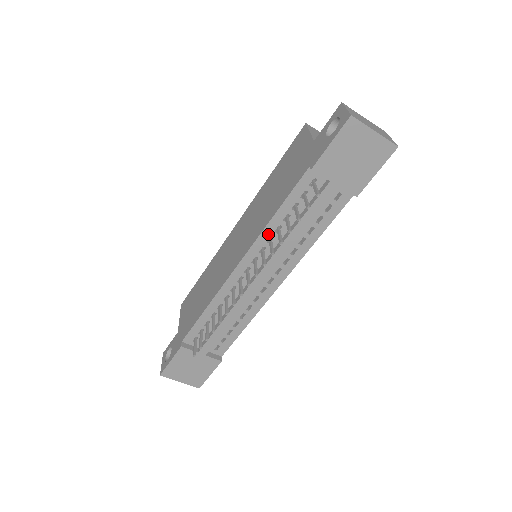
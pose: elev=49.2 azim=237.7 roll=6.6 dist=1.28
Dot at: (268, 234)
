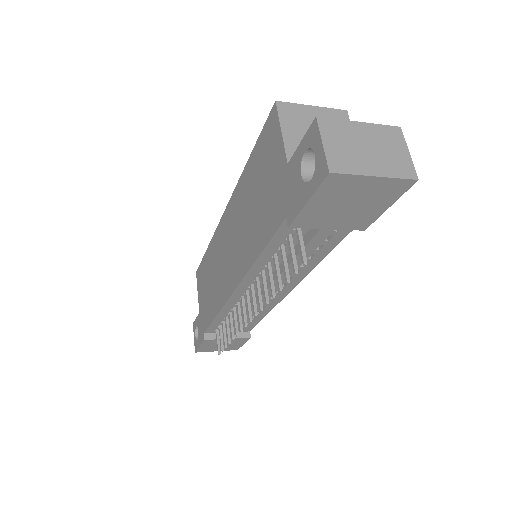
Dot at: (258, 269)
